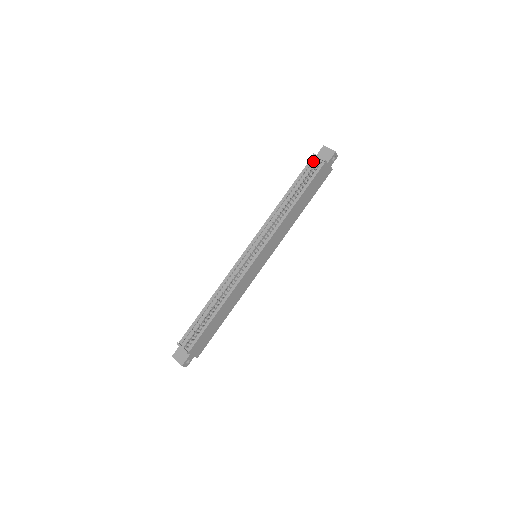
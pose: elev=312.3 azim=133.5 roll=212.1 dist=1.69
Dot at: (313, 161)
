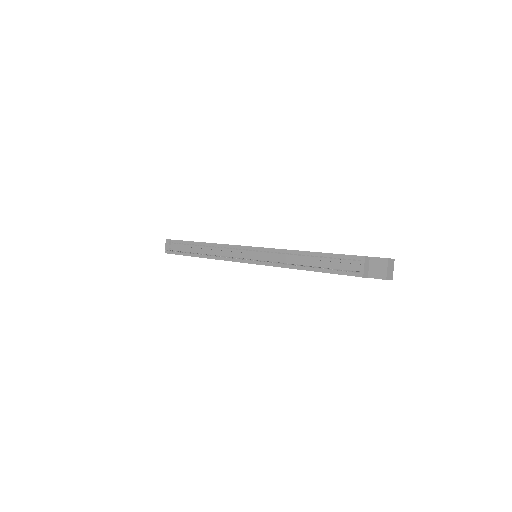
Dot at: (358, 261)
